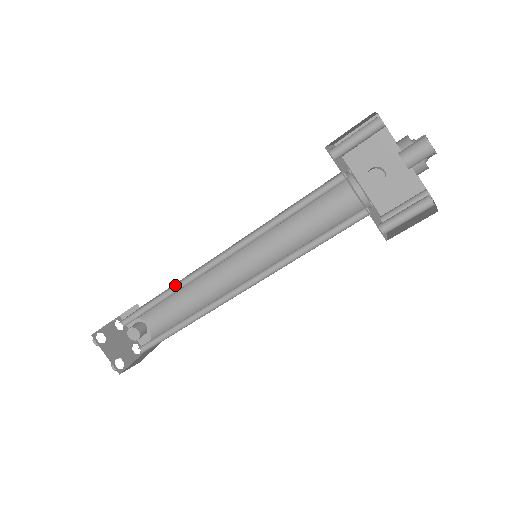
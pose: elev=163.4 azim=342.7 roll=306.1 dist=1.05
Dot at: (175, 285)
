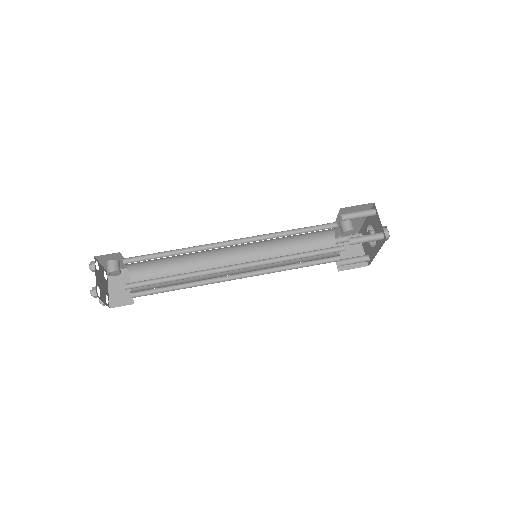
Dot at: (192, 272)
